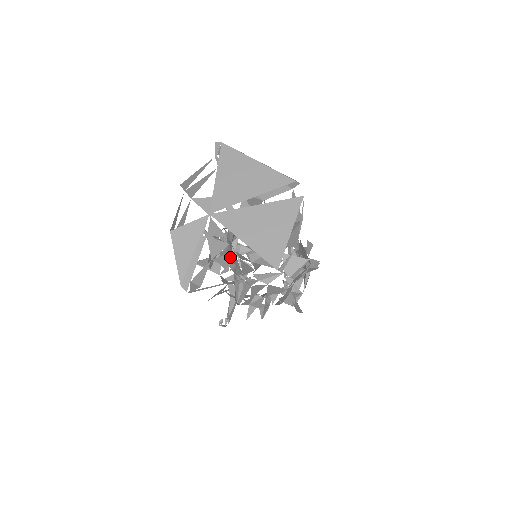
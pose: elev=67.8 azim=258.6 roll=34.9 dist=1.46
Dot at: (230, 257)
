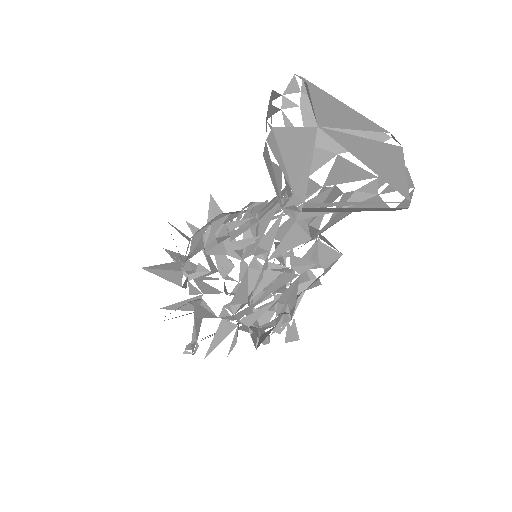
Dot at: occluded
